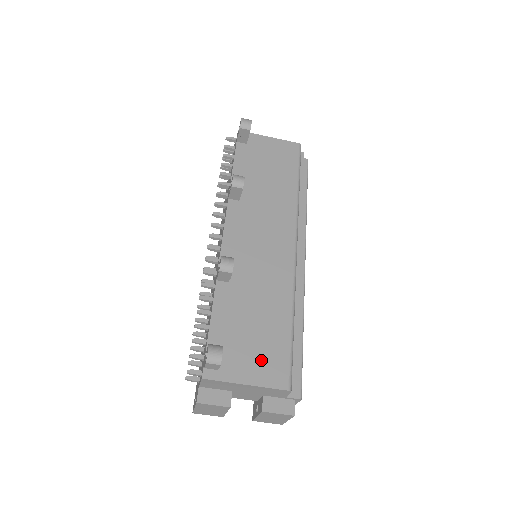
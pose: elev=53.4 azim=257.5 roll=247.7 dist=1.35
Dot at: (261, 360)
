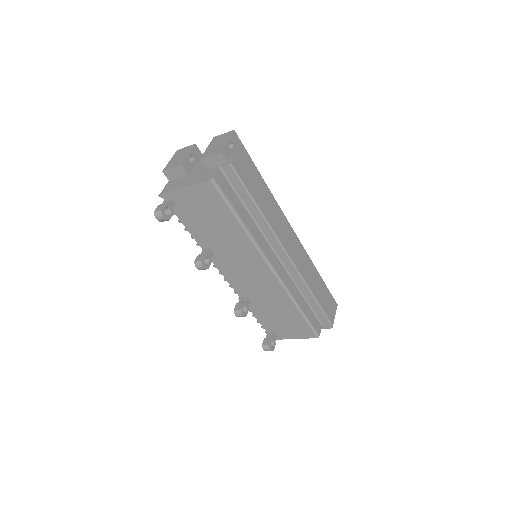
Dot at: (295, 330)
